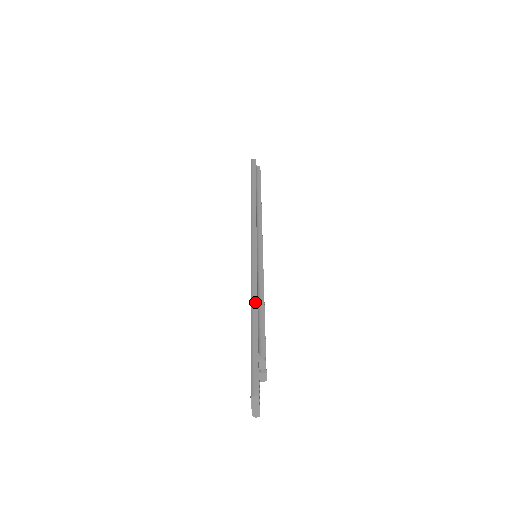
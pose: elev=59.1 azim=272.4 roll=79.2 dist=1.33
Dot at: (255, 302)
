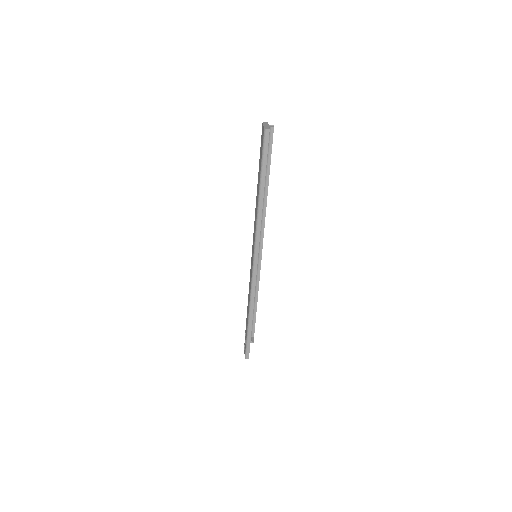
Dot at: (252, 310)
